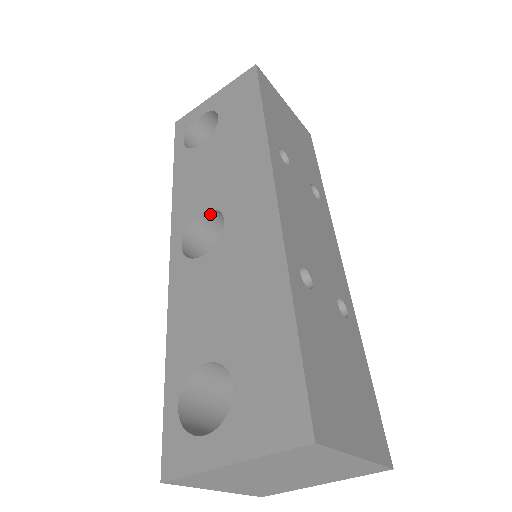
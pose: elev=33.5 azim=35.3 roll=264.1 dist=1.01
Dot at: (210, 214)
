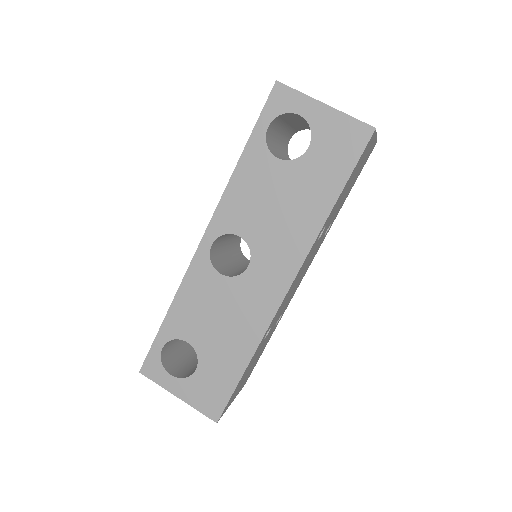
Dot at: (244, 238)
